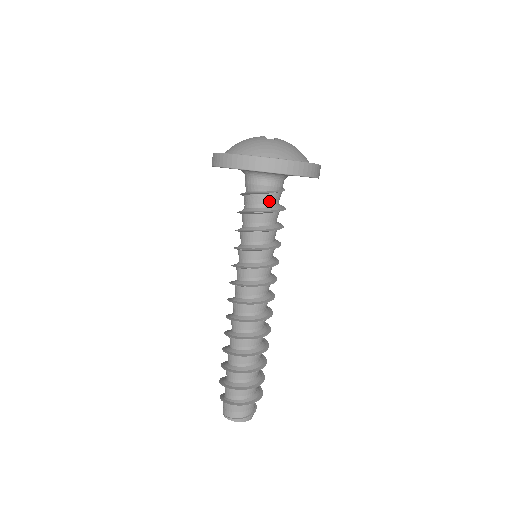
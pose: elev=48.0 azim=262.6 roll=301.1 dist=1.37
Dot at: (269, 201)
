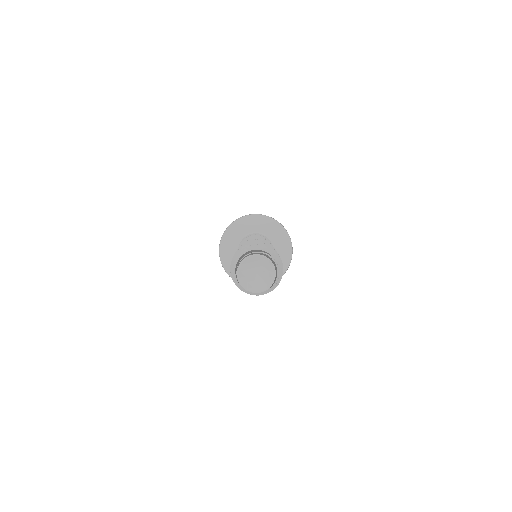
Dot at: occluded
